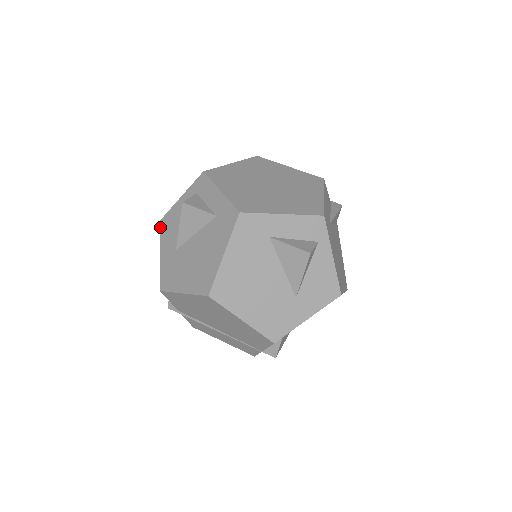
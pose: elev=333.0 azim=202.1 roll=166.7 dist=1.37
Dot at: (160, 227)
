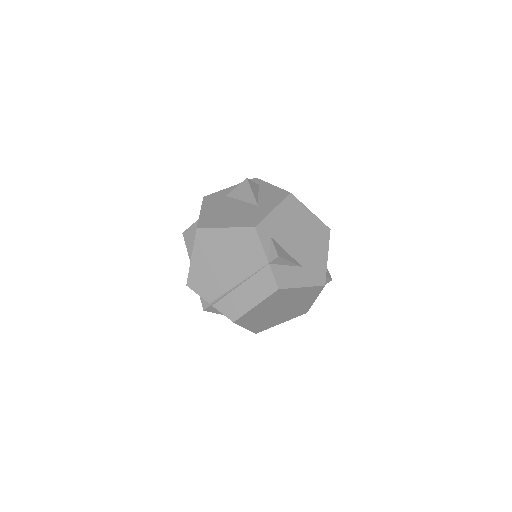
Dot at: occluded
